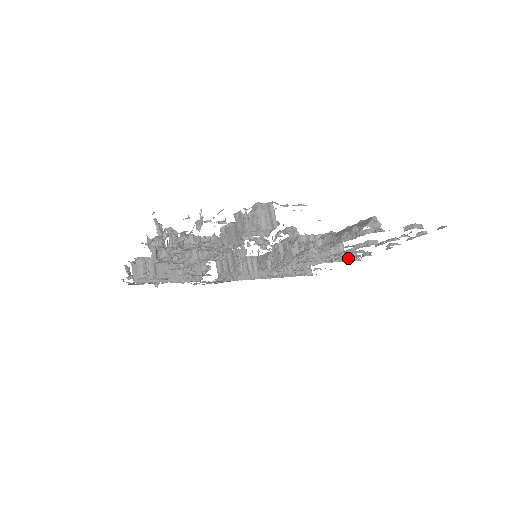
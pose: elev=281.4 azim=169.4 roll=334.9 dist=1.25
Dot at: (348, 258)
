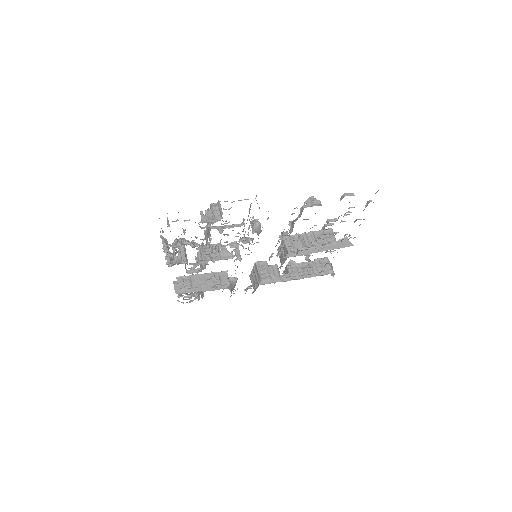
Dot at: (340, 246)
